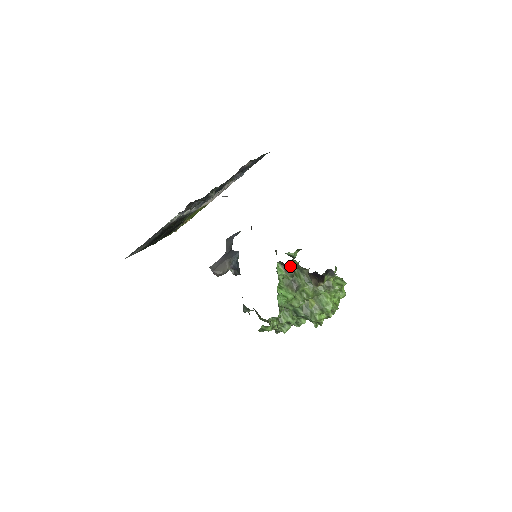
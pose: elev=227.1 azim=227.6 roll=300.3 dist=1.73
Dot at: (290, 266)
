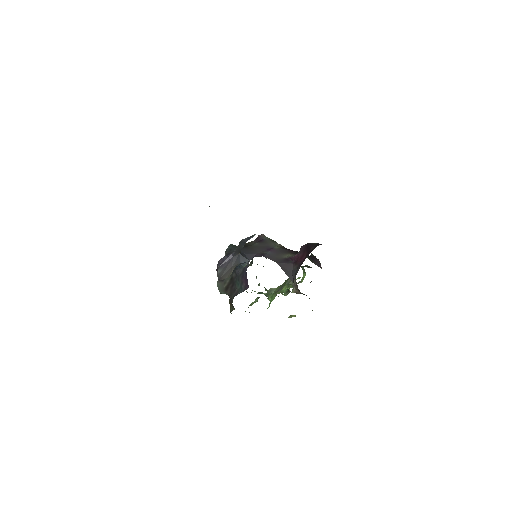
Dot at: occluded
